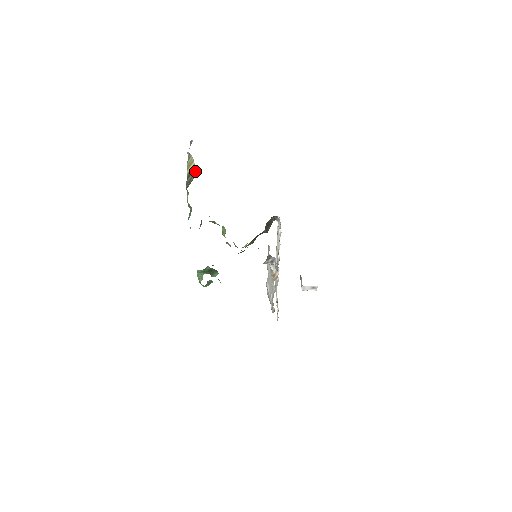
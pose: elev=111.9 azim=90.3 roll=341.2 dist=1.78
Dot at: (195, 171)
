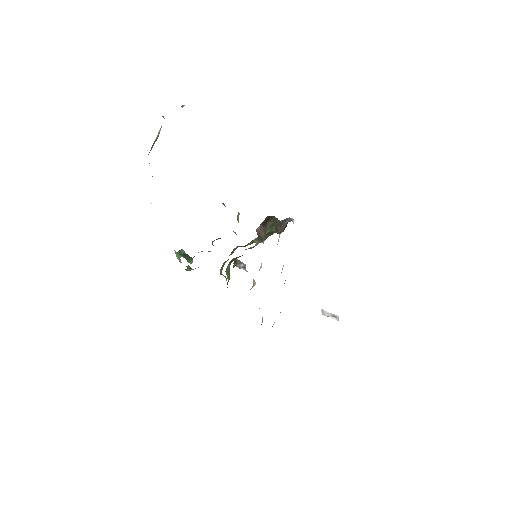
Dot at: (156, 139)
